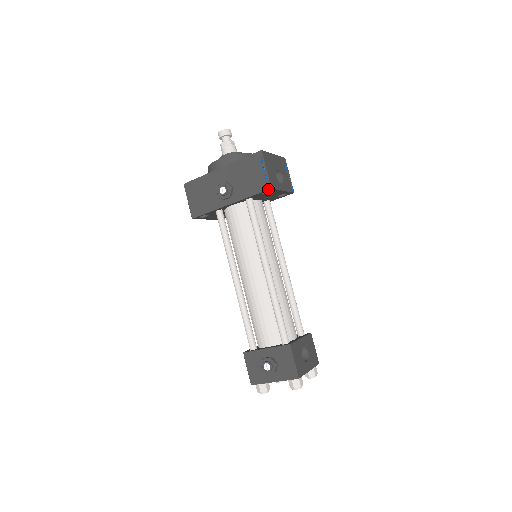
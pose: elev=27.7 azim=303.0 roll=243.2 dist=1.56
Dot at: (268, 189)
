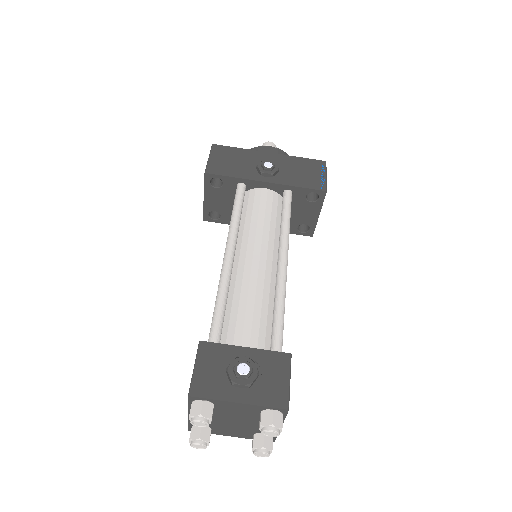
Dot at: (323, 190)
